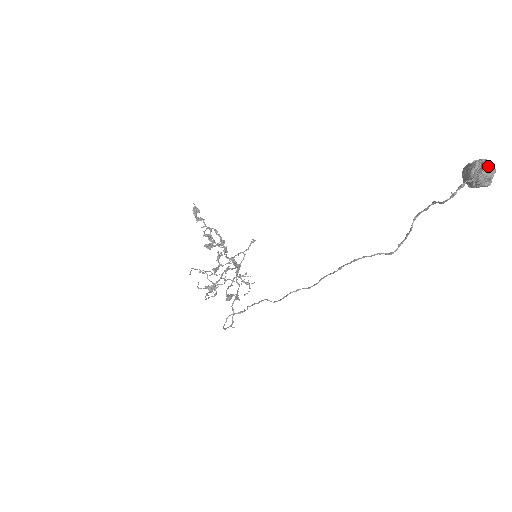
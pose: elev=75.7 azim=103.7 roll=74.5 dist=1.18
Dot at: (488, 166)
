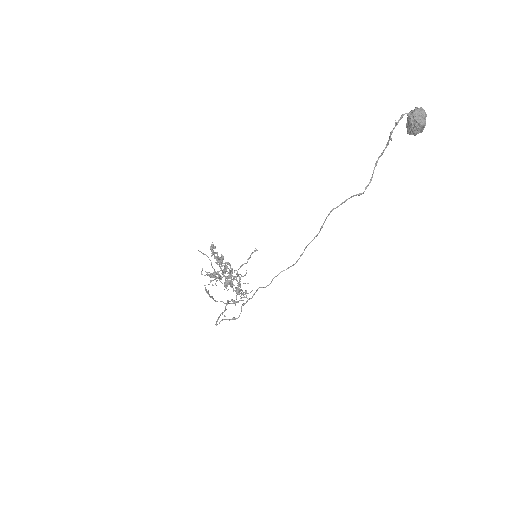
Dot at: occluded
